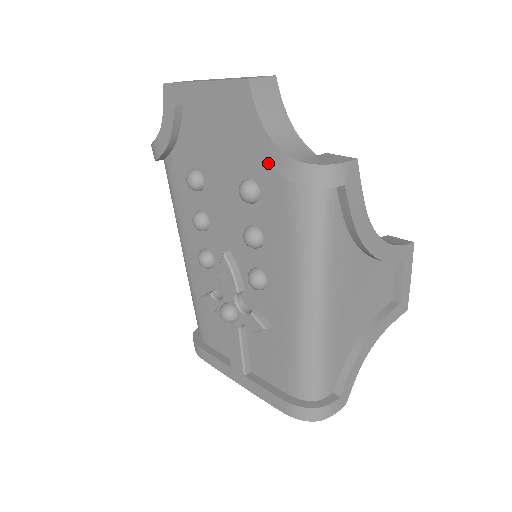
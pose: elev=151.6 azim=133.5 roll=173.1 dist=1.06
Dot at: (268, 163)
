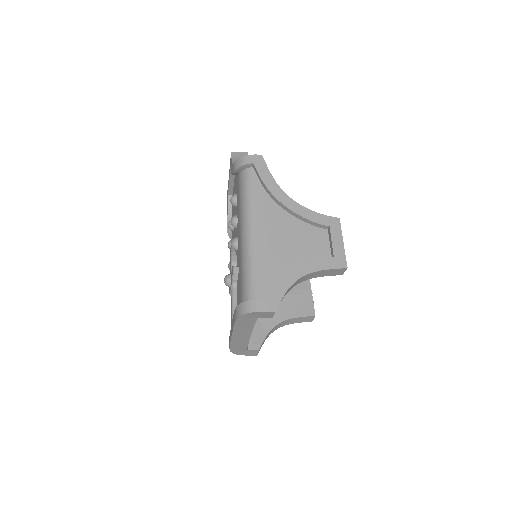
Dot at: (232, 174)
